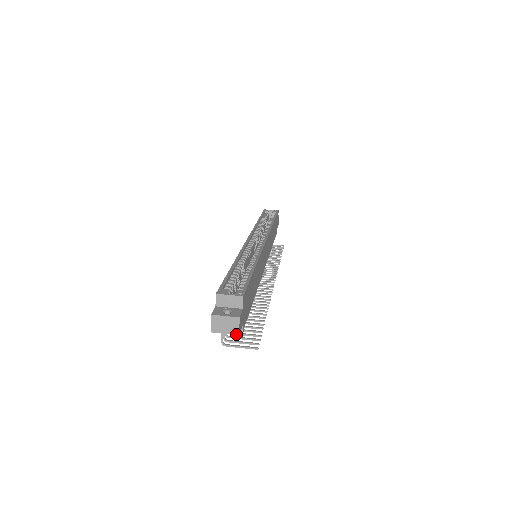
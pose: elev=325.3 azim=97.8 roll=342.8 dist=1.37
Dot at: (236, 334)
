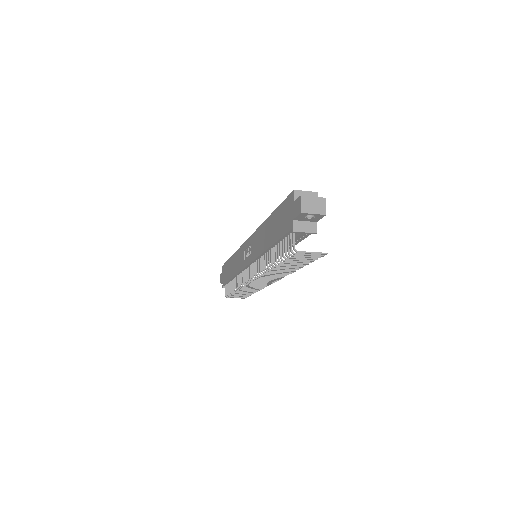
Dot at: (323, 214)
